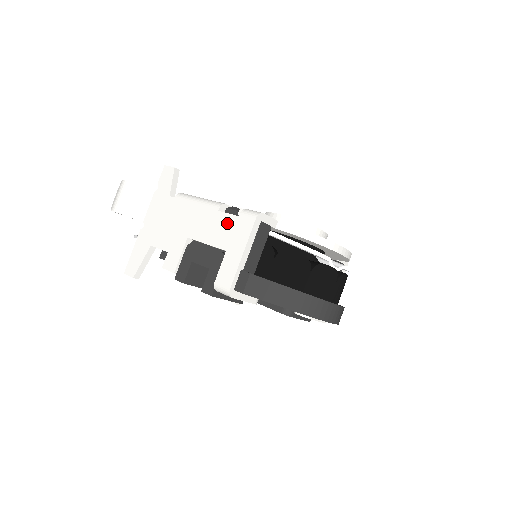
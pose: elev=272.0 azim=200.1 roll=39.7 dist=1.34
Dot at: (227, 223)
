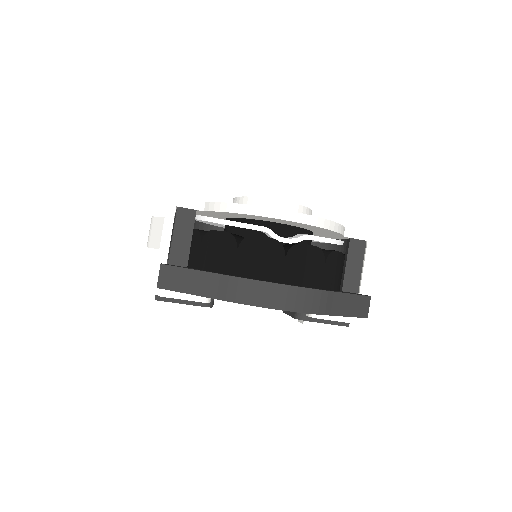
Dot at: occluded
